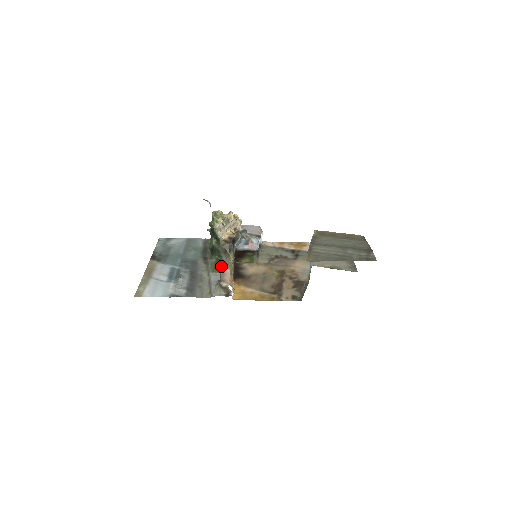
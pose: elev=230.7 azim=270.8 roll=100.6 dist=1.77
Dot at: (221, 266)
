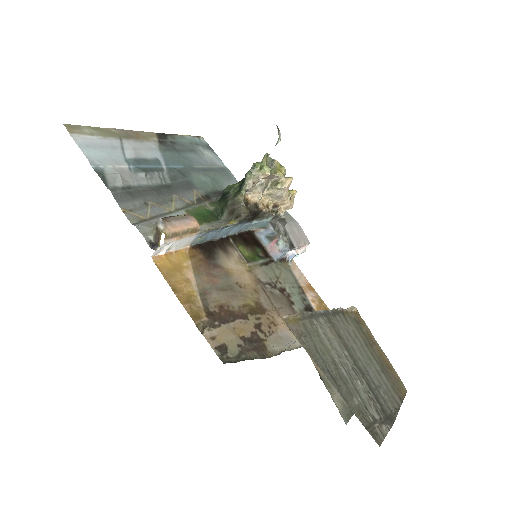
Dot at: (207, 220)
